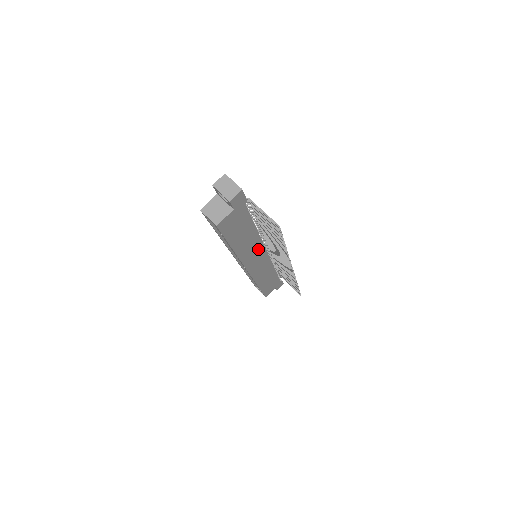
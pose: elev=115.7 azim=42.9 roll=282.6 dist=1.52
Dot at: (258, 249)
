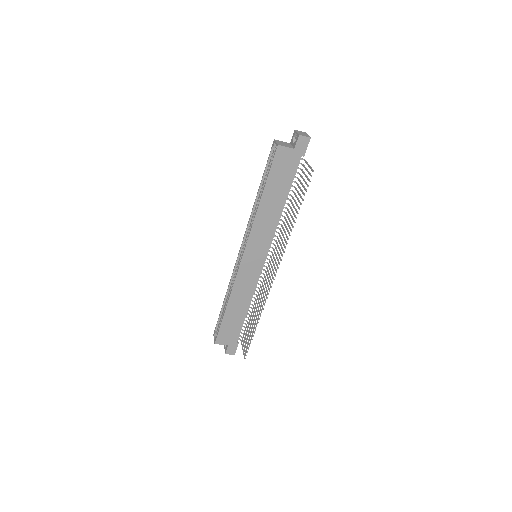
Dot at: (267, 238)
